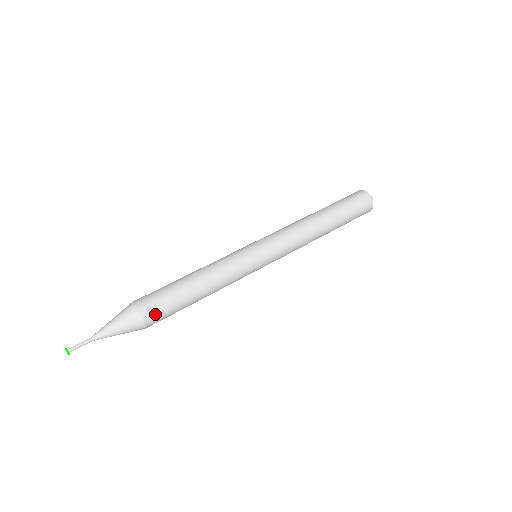
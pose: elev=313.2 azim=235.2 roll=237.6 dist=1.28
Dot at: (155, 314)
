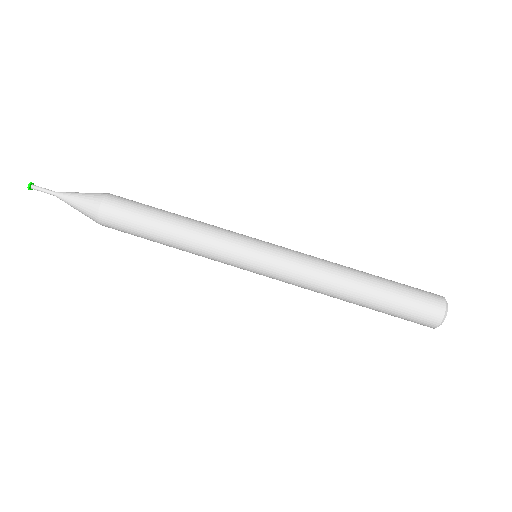
Dot at: (113, 228)
